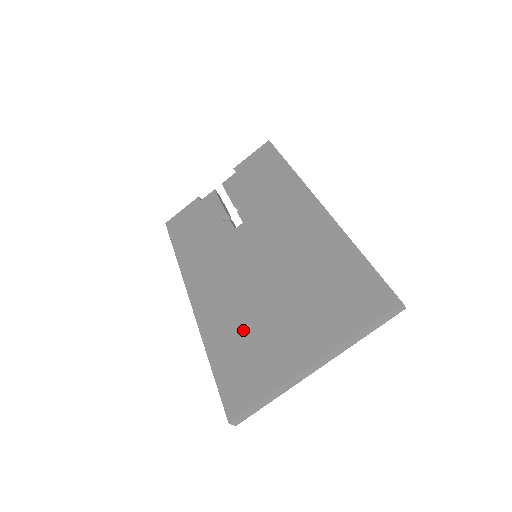
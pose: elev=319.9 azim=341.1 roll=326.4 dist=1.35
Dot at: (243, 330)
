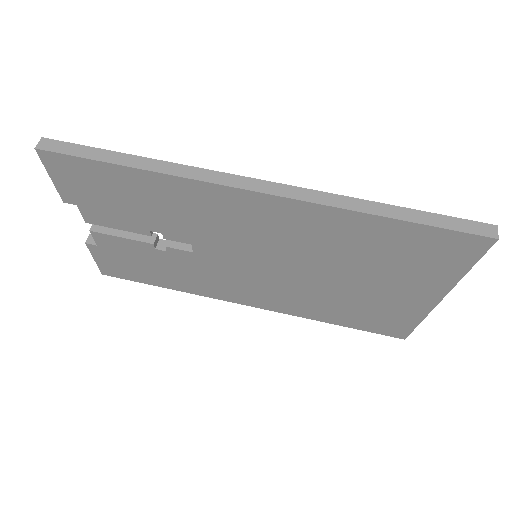
Dot at: (338, 305)
